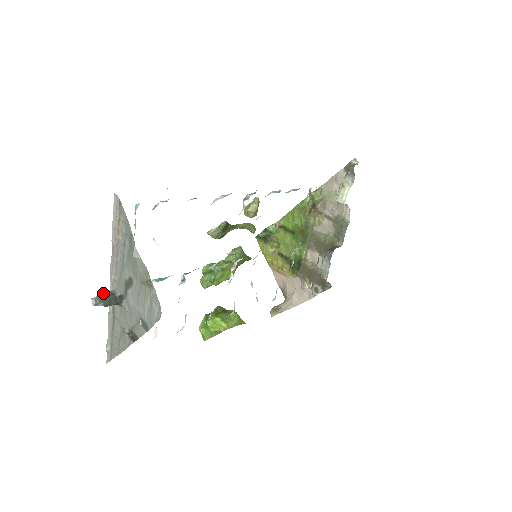
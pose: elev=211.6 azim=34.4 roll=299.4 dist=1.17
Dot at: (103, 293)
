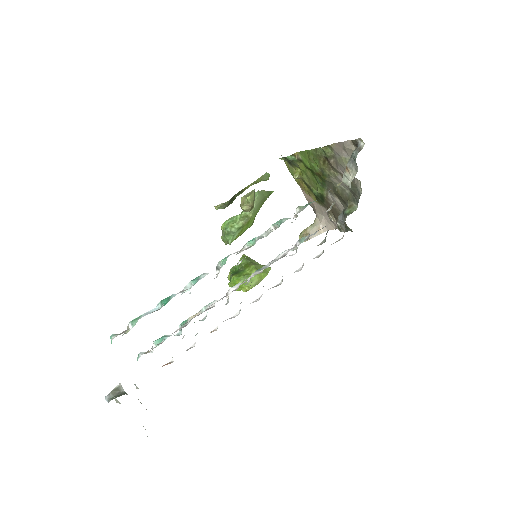
Dot at: (112, 392)
